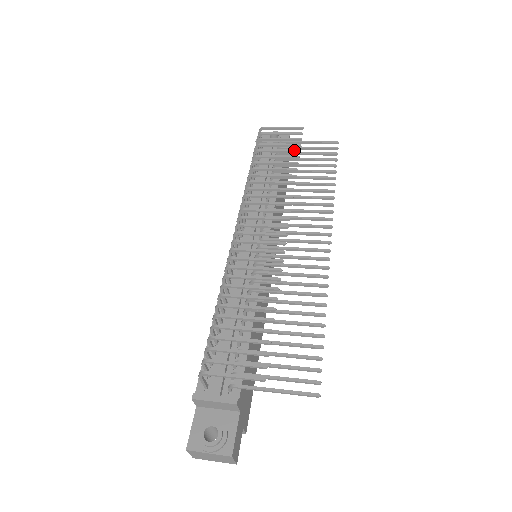
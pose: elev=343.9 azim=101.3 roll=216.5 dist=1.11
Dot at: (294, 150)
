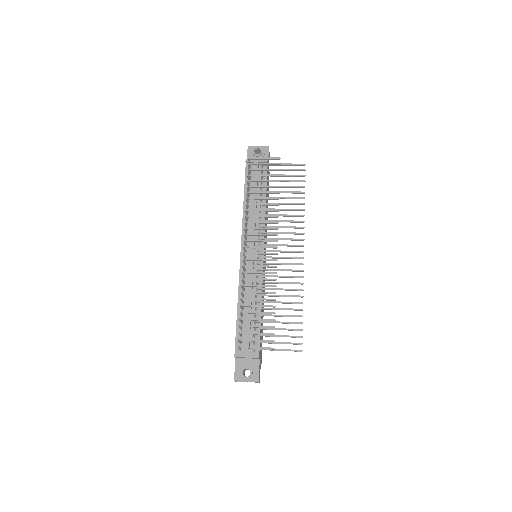
Dot at: (276, 181)
